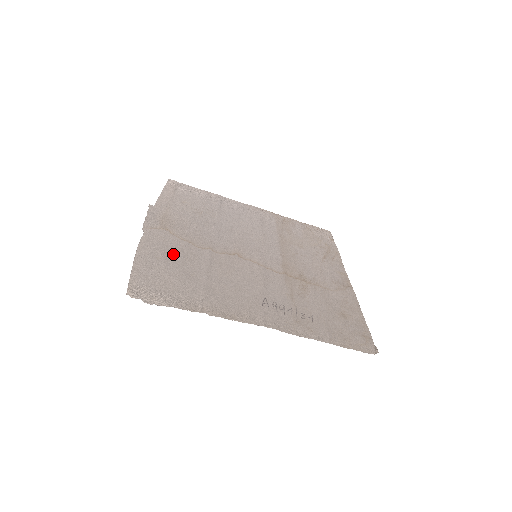
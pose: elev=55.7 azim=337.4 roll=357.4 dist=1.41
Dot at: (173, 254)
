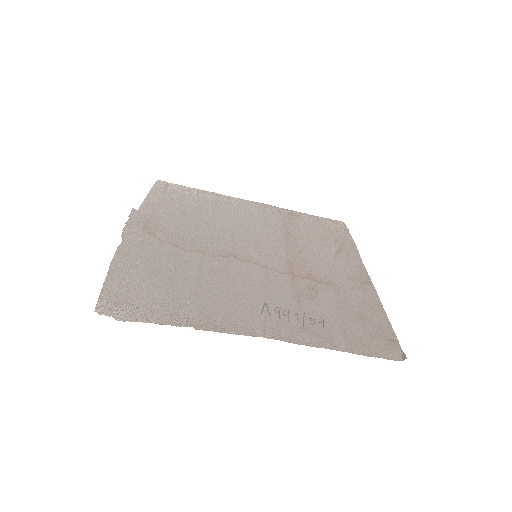
Dot at: (156, 261)
